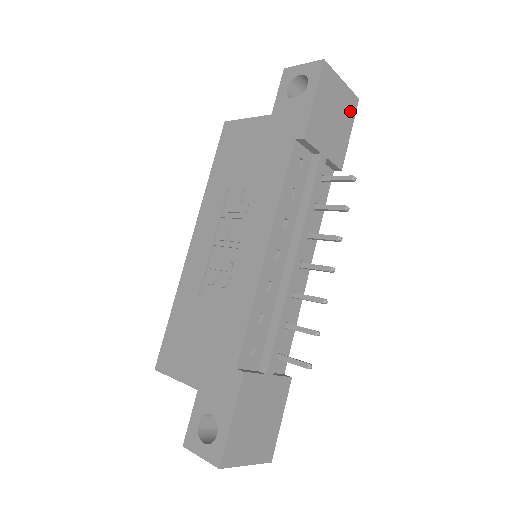
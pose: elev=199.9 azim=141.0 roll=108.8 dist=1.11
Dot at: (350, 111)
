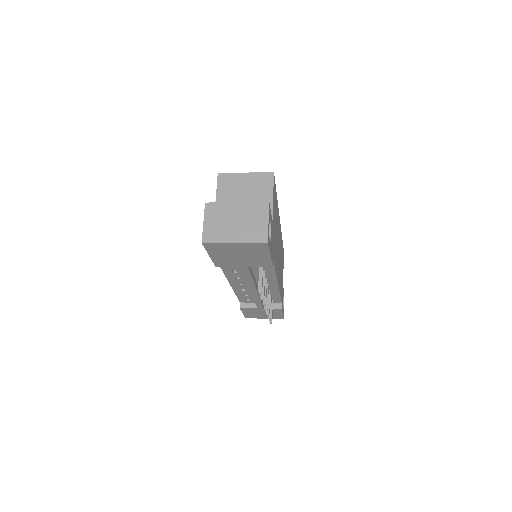
Dot at: (260, 249)
